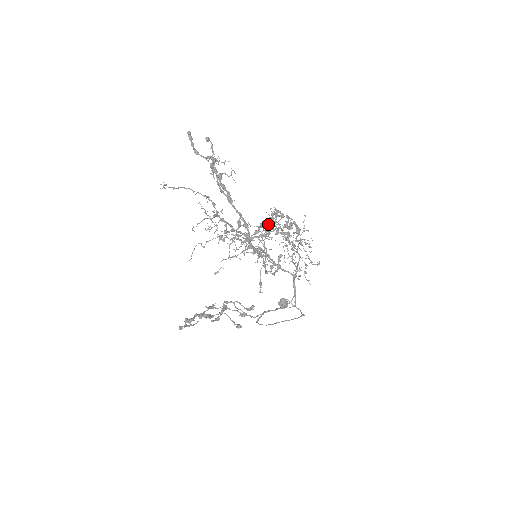
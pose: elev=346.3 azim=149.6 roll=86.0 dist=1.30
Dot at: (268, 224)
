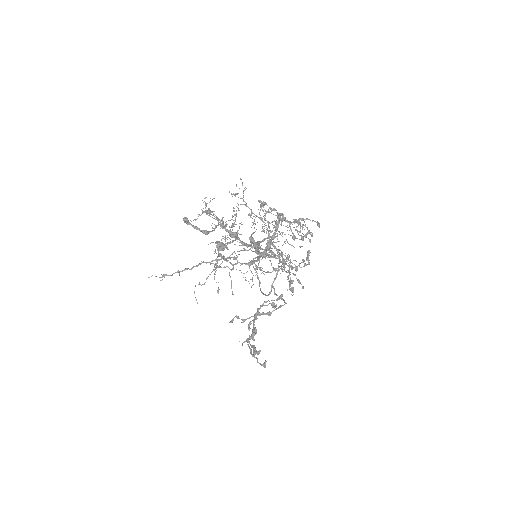
Dot at: (205, 207)
